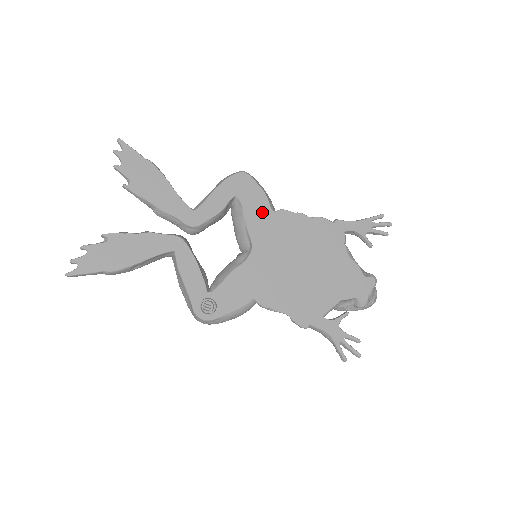
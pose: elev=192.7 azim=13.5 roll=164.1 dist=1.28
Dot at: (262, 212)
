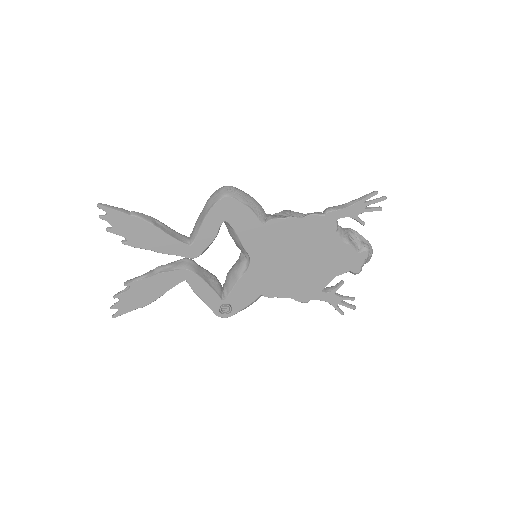
Dot at: (252, 228)
